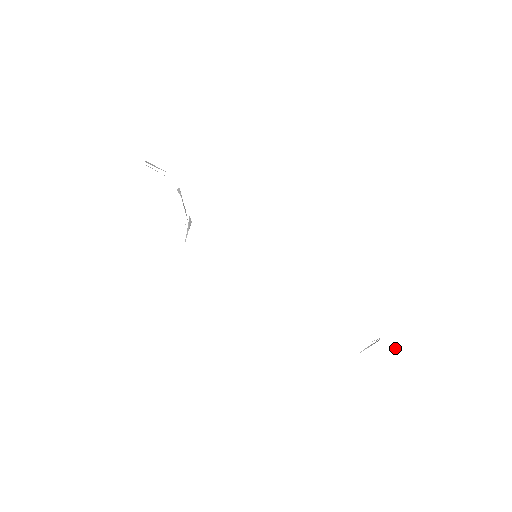
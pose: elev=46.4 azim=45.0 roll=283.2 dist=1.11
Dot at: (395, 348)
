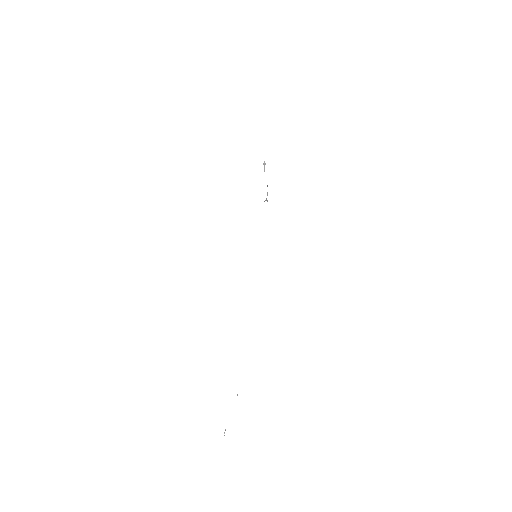
Dot at: (224, 435)
